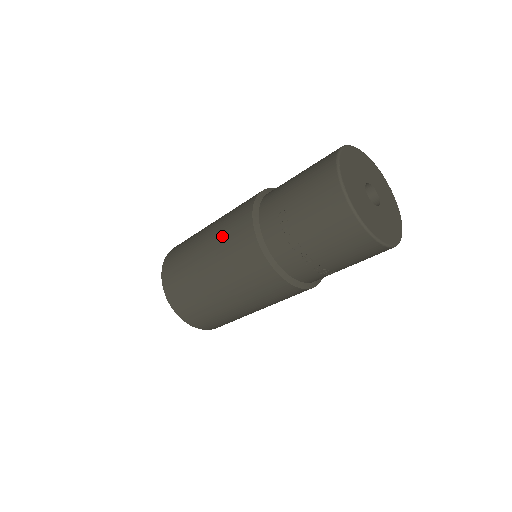
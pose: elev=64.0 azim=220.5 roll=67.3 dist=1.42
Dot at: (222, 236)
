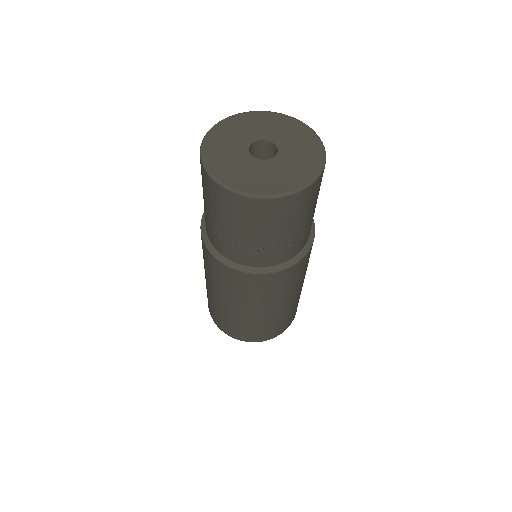
Dot at: (208, 272)
